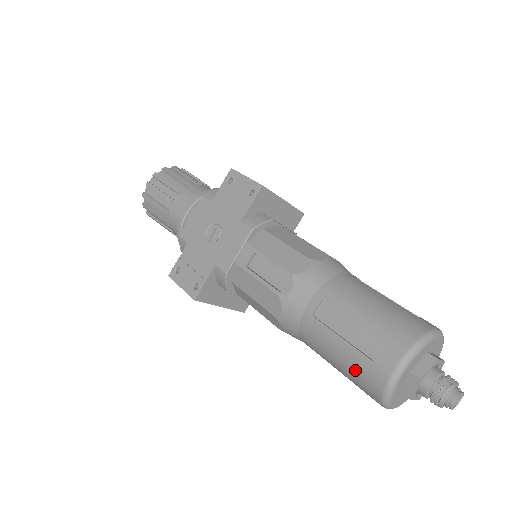
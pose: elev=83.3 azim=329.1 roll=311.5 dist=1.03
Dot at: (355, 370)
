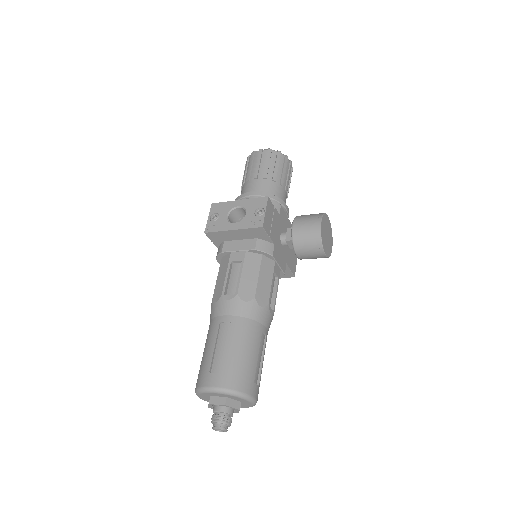
Dot at: occluded
